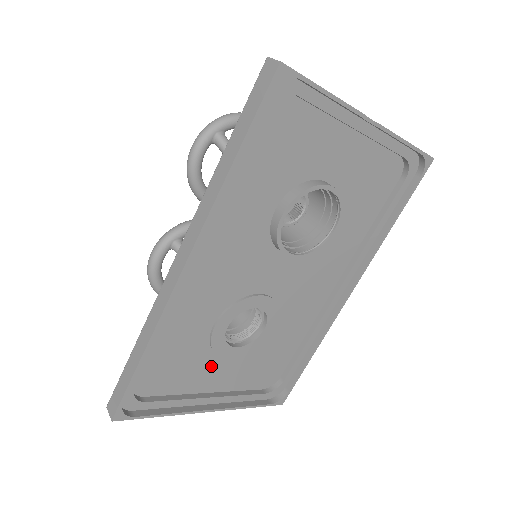
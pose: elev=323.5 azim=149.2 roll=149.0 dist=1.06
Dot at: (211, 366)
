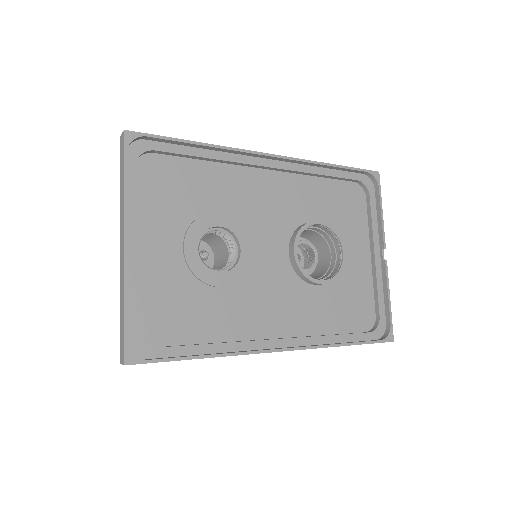
Dot at: (171, 232)
